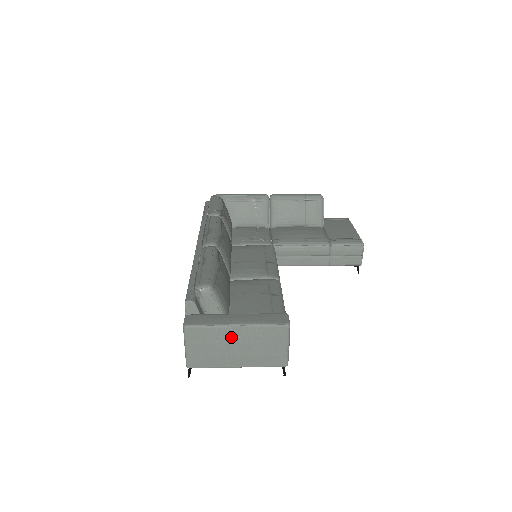
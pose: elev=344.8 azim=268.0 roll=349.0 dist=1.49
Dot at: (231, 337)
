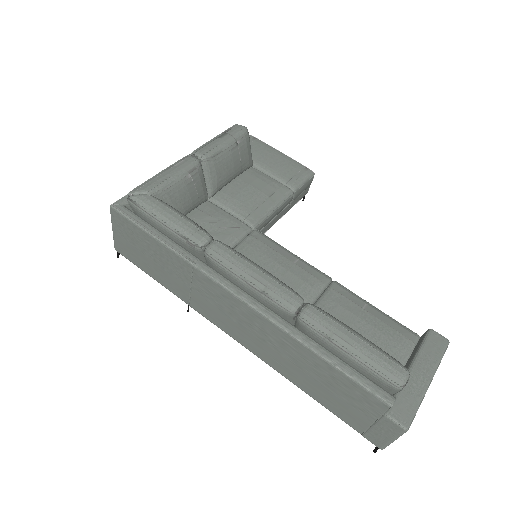
Dot at: occluded
